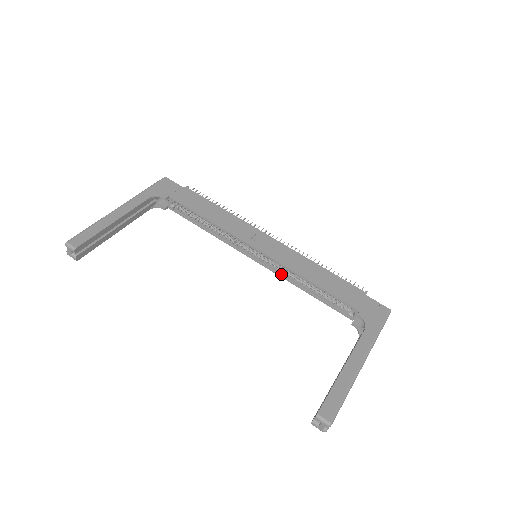
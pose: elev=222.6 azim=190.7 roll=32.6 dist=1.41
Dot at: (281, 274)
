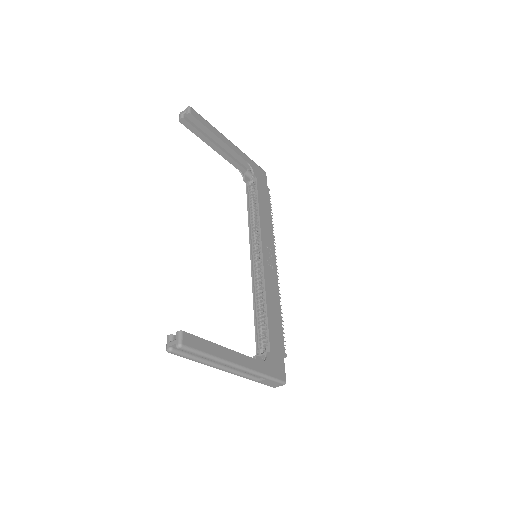
Dot at: (254, 283)
